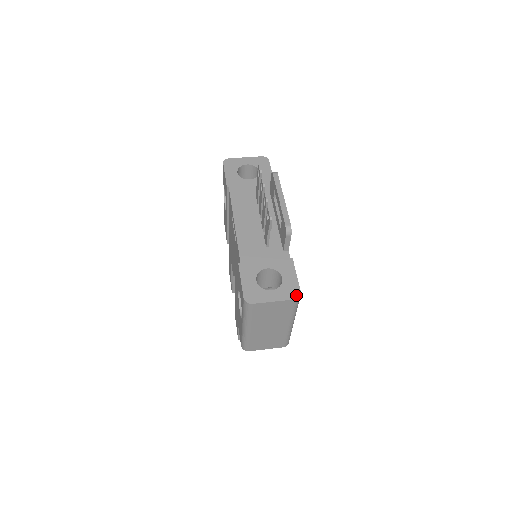
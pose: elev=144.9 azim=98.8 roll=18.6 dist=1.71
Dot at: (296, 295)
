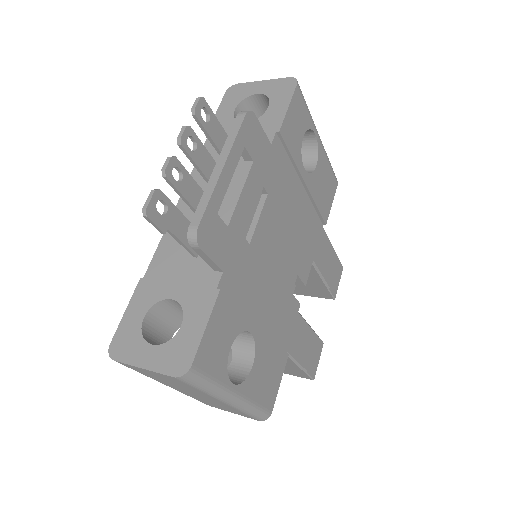
Dot at: (180, 369)
